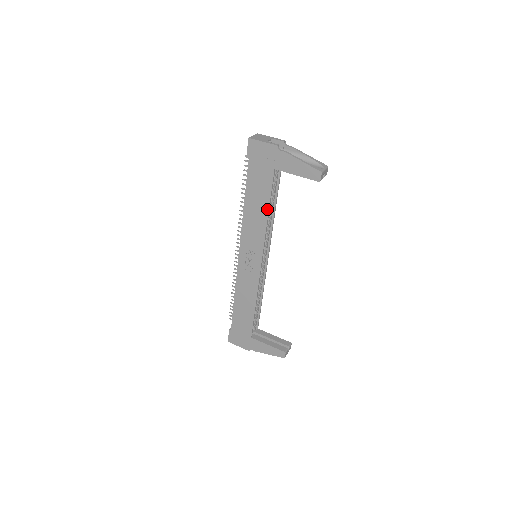
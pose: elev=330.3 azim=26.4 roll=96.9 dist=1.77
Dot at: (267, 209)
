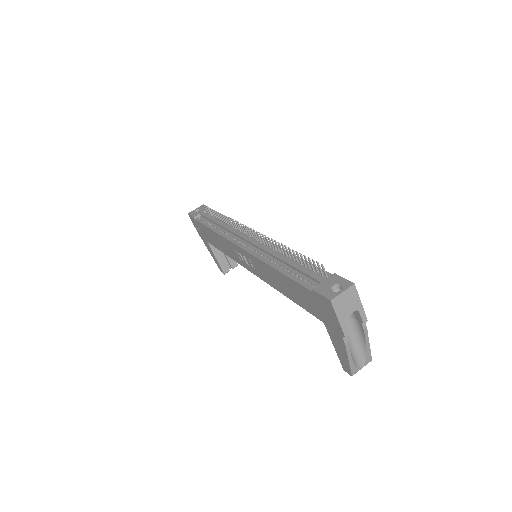
Dot at: (290, 298)
